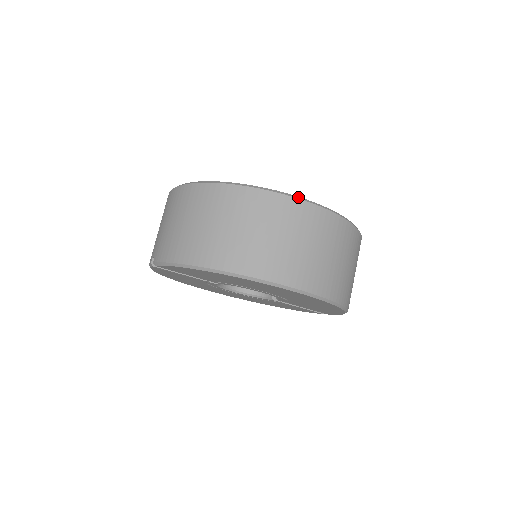
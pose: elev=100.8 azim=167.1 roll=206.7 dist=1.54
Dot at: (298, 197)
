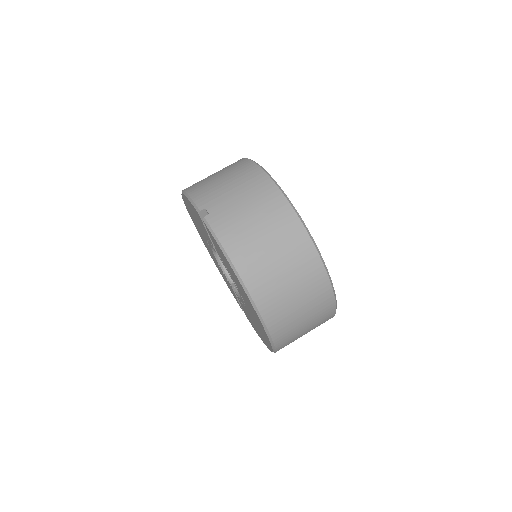
Dot at: occluded
